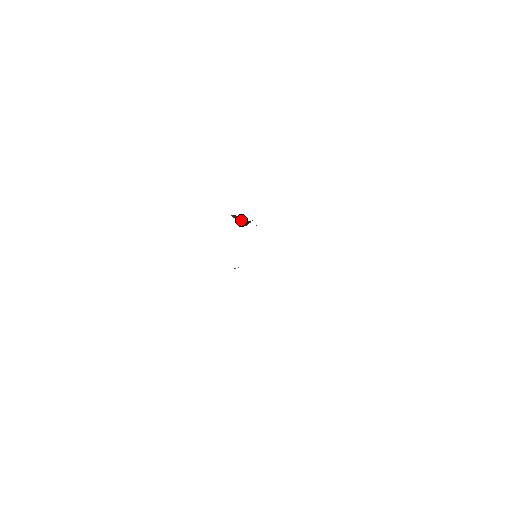
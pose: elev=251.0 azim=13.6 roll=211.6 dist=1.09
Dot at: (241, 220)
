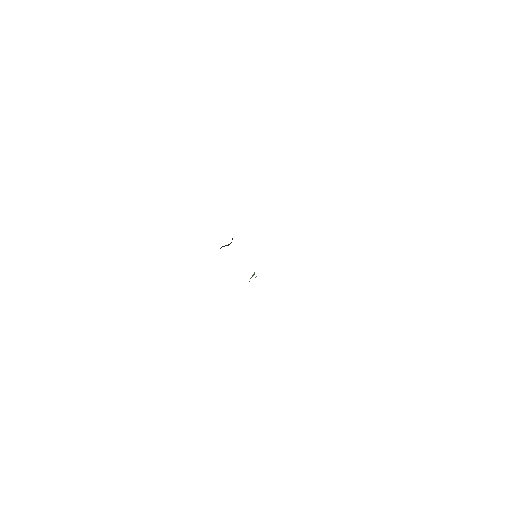
Dot at: (227, 245)
